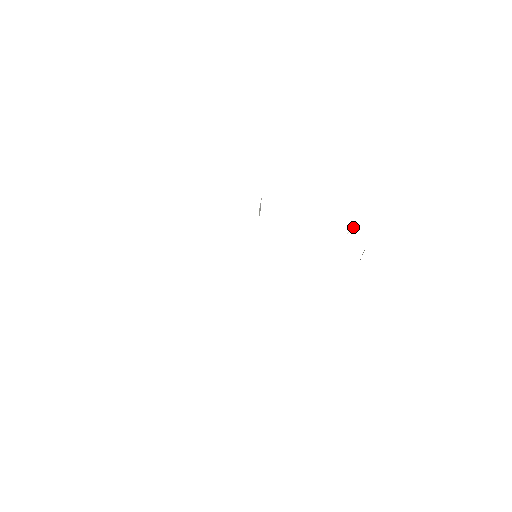
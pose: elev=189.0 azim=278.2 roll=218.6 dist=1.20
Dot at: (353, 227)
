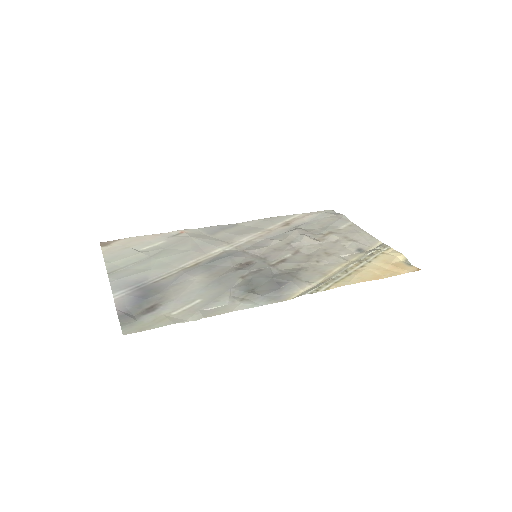
Dot at: (343, 259)
